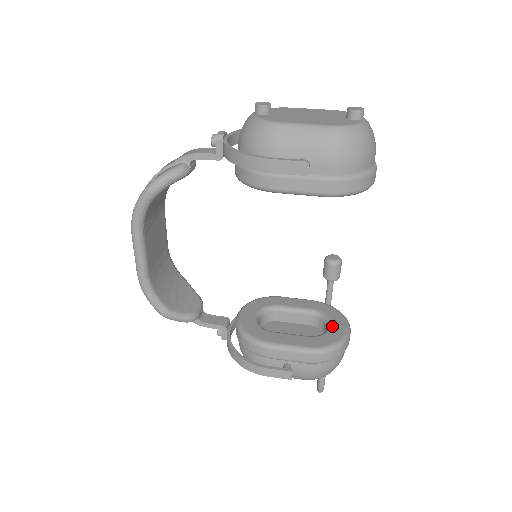
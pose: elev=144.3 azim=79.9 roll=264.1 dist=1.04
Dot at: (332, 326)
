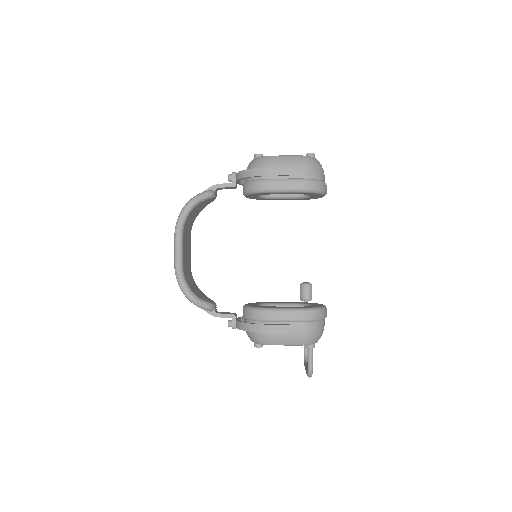
Dot at: (313, 305)
